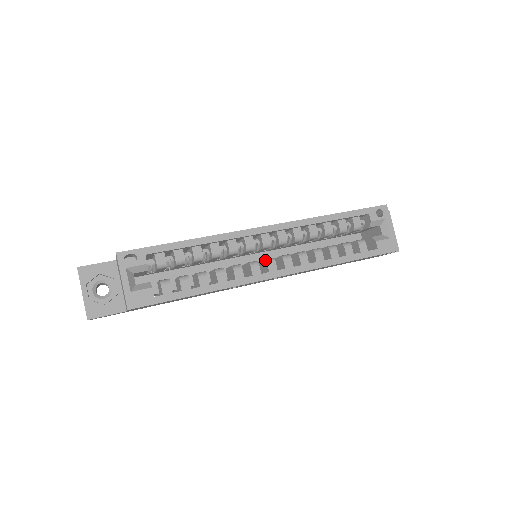
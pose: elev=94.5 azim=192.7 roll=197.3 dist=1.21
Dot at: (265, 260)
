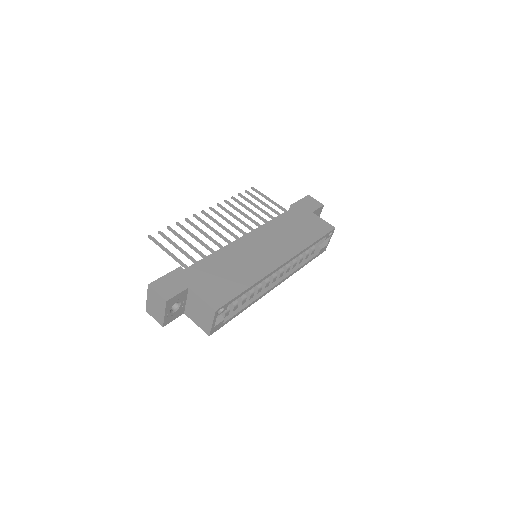
Dot at: (272, 277)
